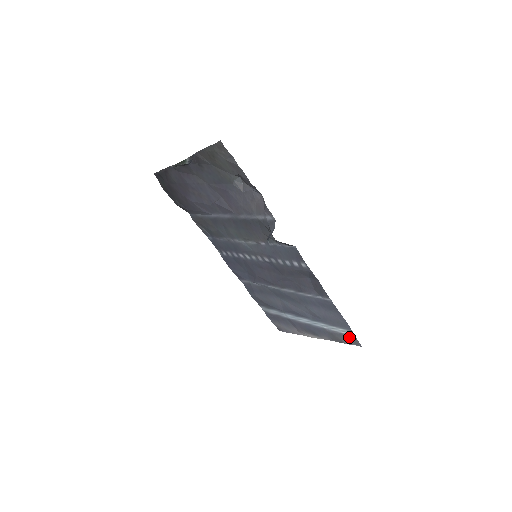
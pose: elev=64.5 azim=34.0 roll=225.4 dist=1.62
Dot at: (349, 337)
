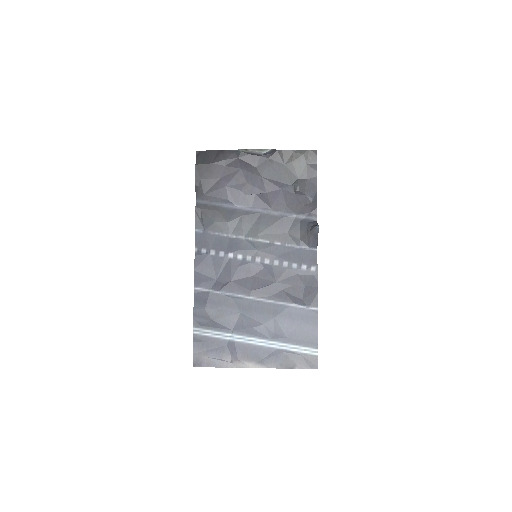
Dot at: (309, 357)
